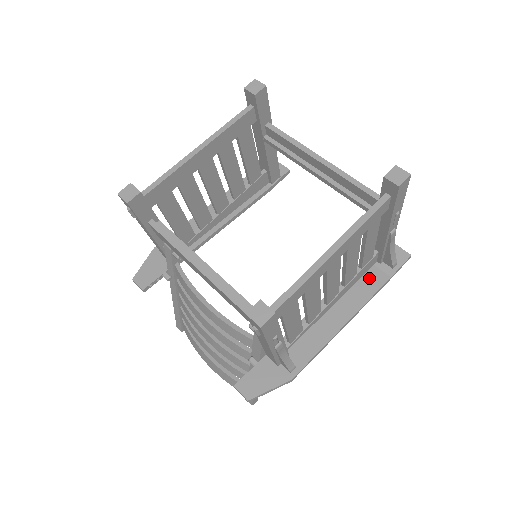
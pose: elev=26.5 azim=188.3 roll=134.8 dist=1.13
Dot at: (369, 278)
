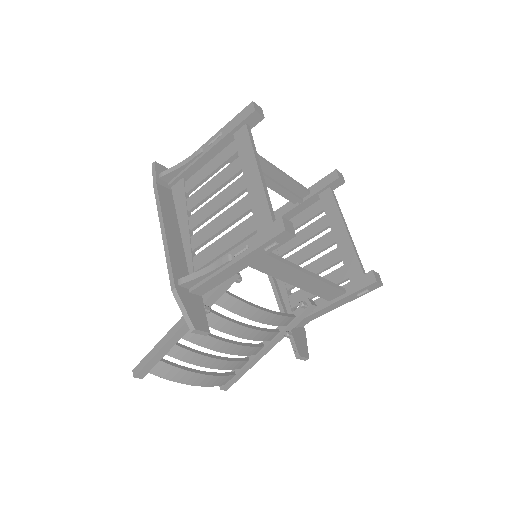
Dot at: occluded
